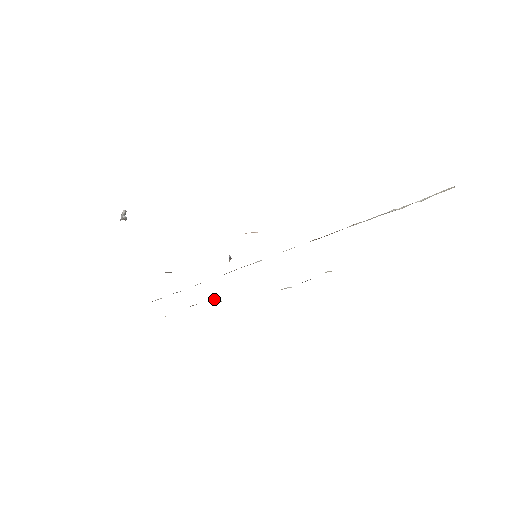
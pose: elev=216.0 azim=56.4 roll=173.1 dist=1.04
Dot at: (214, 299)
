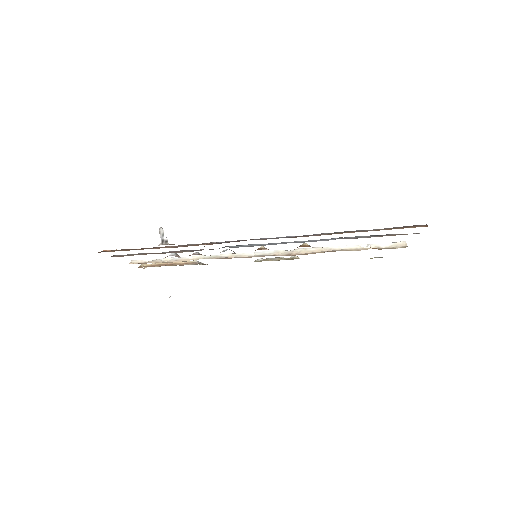
Dot at: (198, 262)
